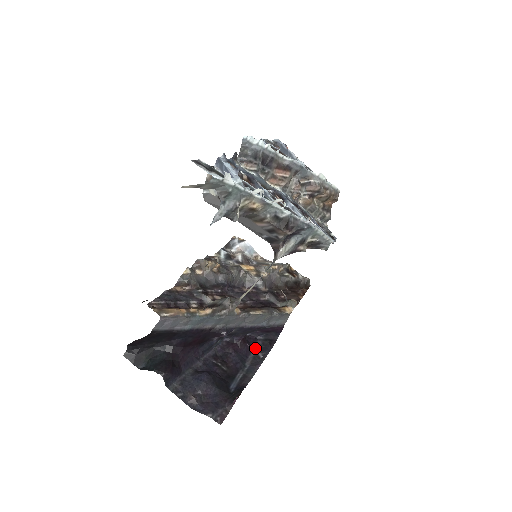
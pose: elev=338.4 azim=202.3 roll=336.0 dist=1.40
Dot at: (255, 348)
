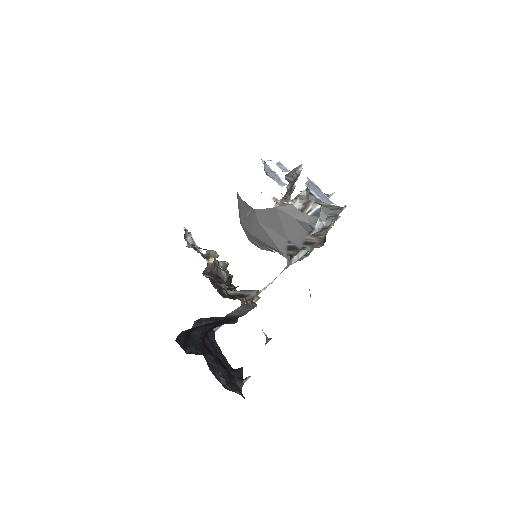
Dot at: occluded
